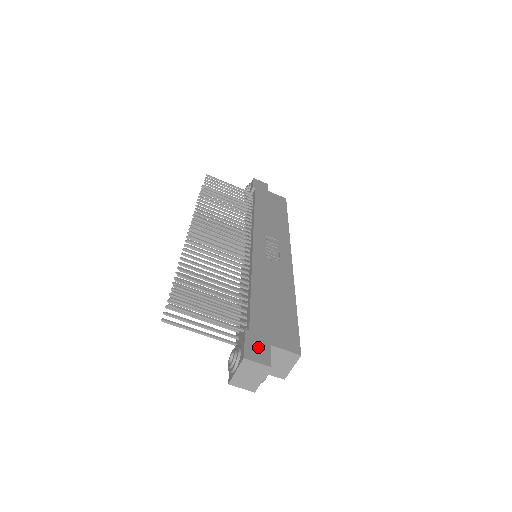
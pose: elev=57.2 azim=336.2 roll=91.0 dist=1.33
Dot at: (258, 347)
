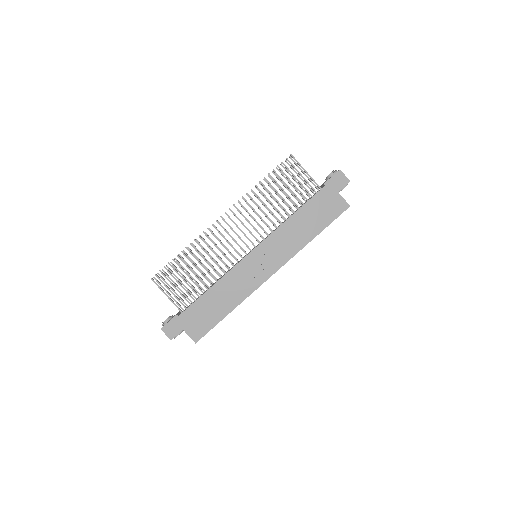
Dot at: (174, 327)
